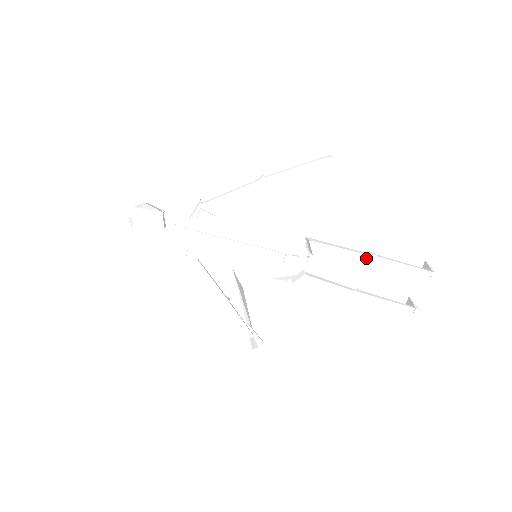
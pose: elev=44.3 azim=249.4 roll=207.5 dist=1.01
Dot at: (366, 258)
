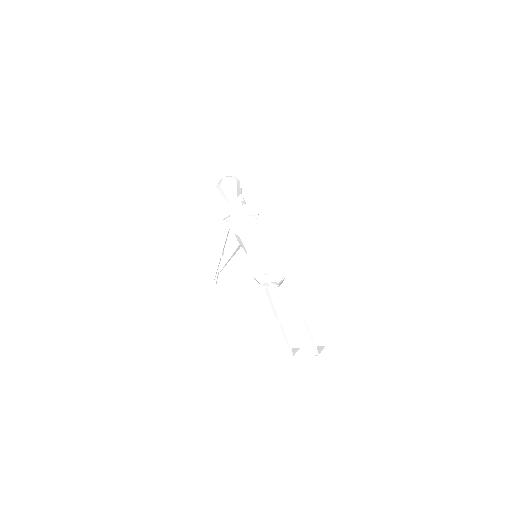
Dot at: (298, 317)
